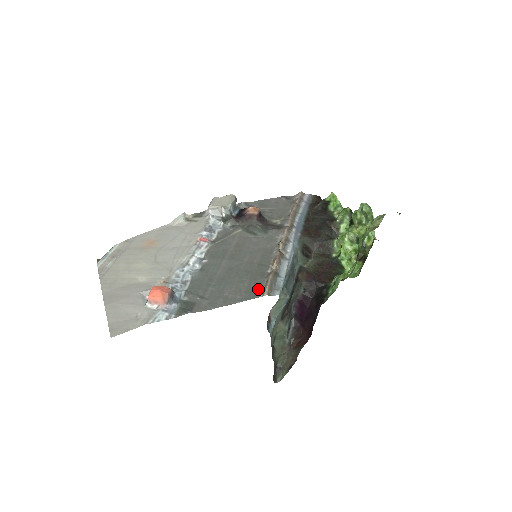
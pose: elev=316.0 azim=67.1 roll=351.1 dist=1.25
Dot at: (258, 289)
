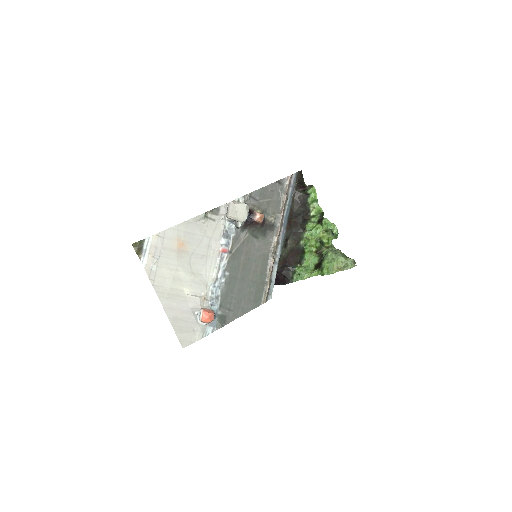
Dot at: (260, 298)
